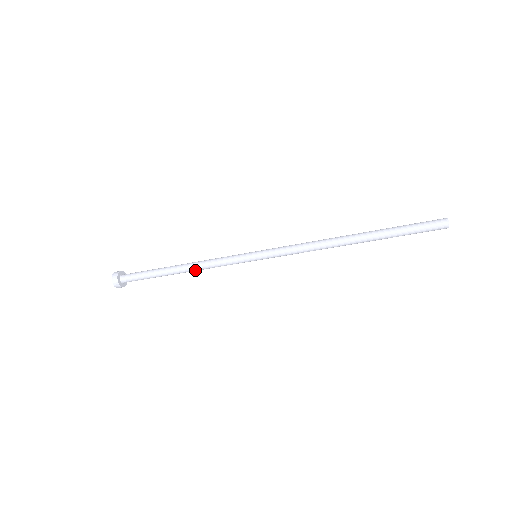
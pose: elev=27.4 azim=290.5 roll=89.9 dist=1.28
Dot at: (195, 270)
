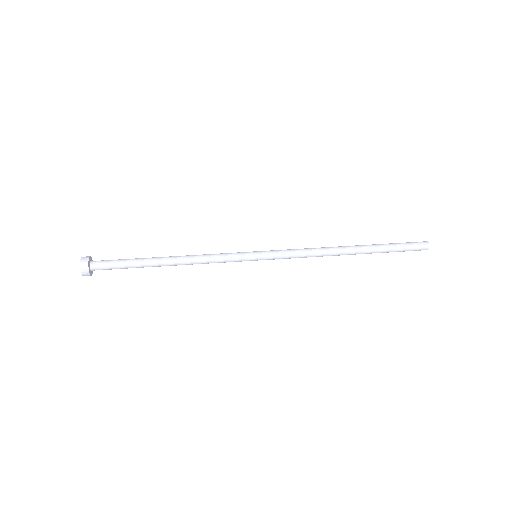
Dot at: (187, 264)
